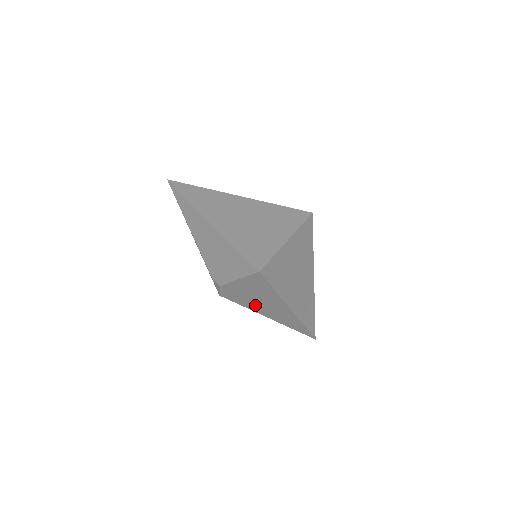
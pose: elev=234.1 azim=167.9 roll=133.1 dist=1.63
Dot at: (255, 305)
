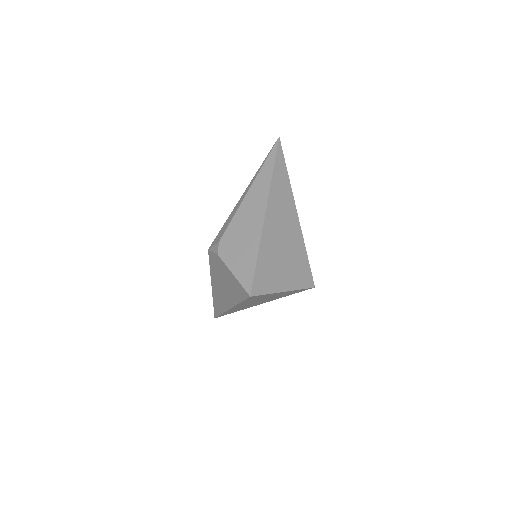
Dot at: (217, 279)
